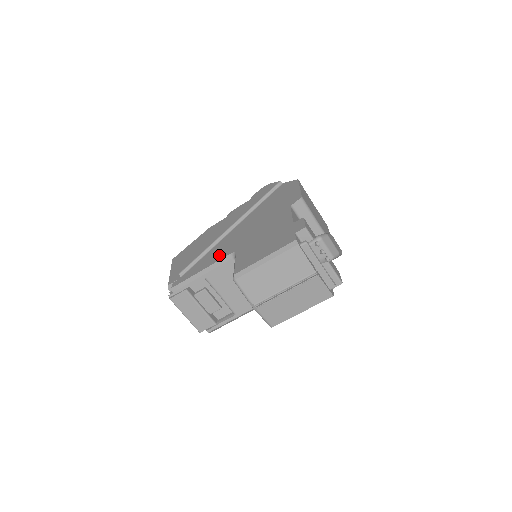
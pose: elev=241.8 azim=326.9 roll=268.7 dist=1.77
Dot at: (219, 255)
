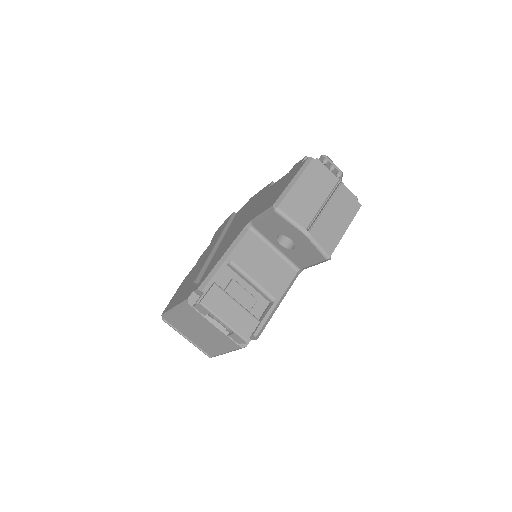
Dot at: (230, 241)
